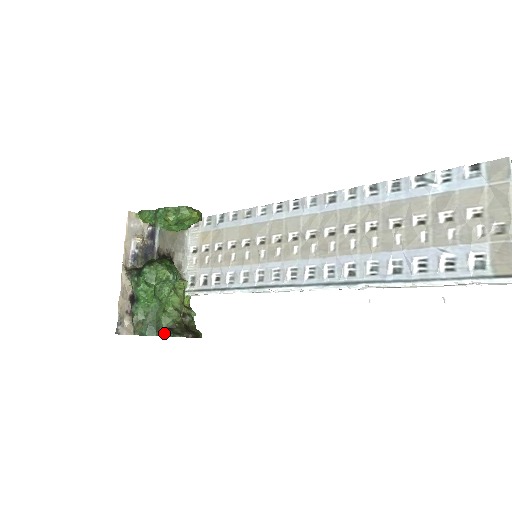
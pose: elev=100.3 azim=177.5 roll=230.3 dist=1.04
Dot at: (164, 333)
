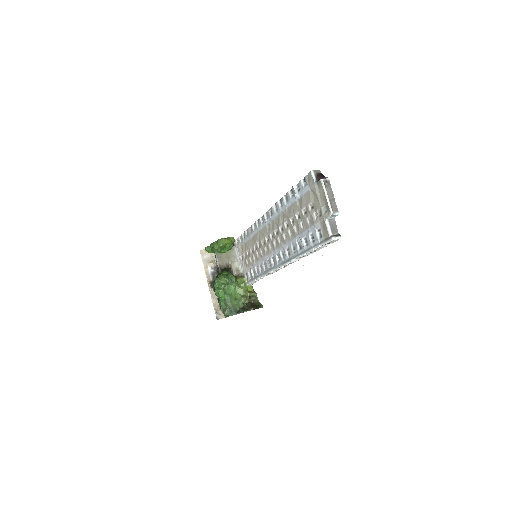
Dot at: (239, 312)
